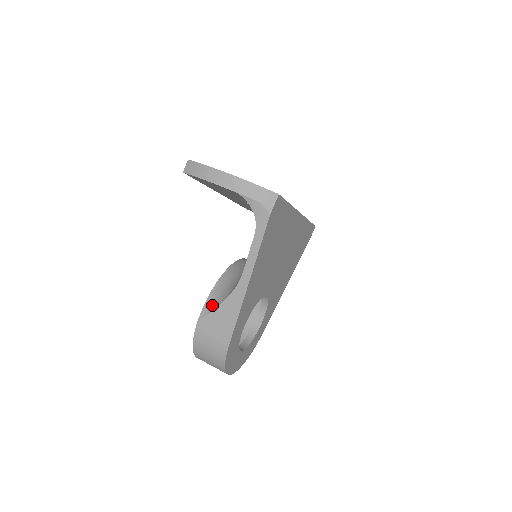
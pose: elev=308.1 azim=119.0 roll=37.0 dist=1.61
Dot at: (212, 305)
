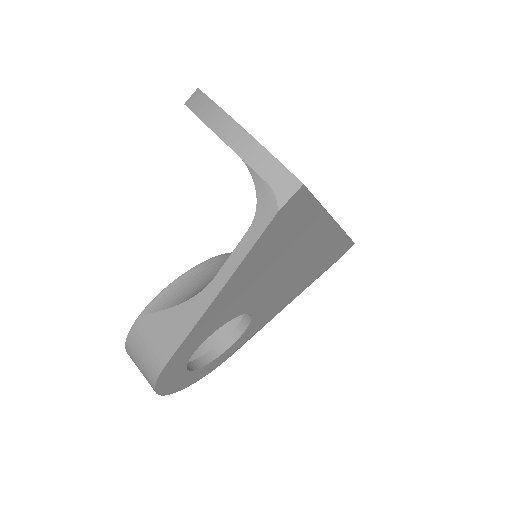
Dot at: (163, 303)
